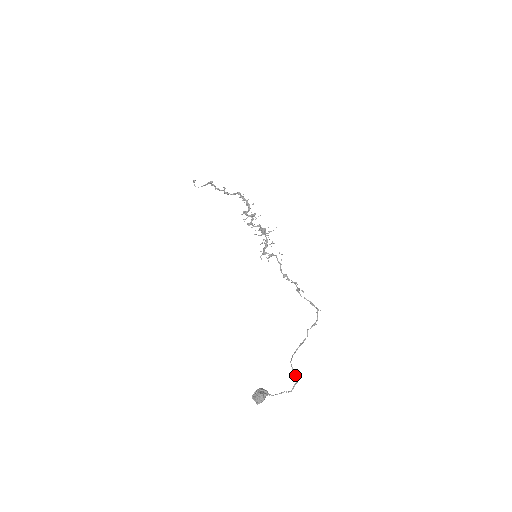
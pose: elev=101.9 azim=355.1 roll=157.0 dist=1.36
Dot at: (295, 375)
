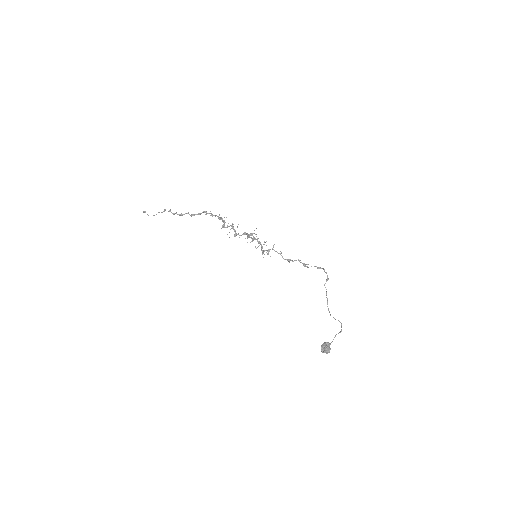
Dot at: occluded
